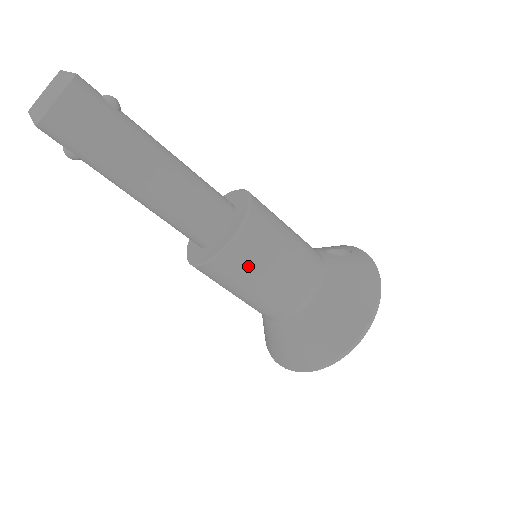
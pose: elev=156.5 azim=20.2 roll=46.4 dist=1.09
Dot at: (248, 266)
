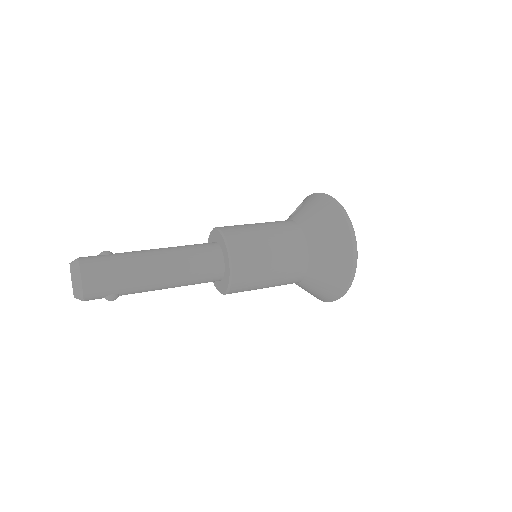
Dot at: (252, 258)
